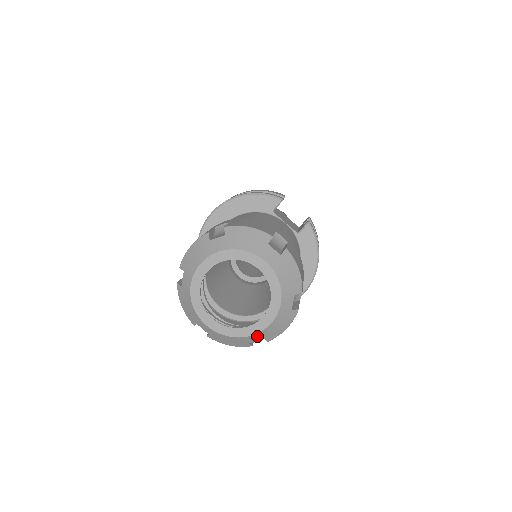
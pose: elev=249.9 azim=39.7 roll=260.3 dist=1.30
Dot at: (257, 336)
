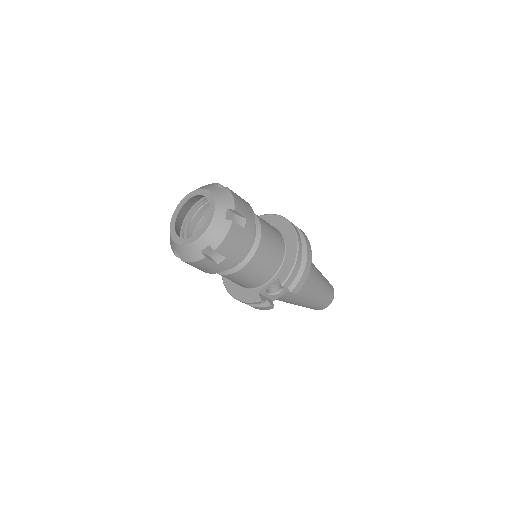
Dot at: (219, 210)
